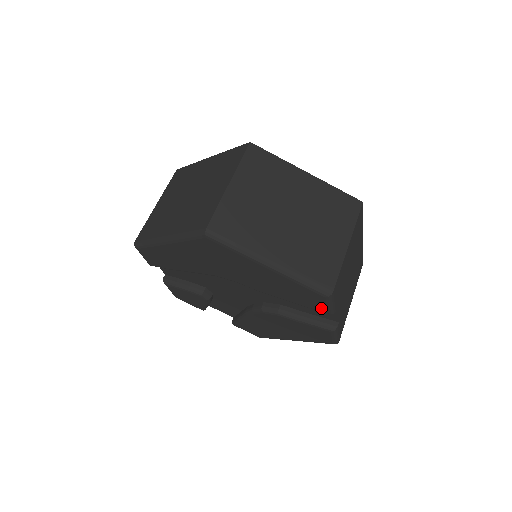
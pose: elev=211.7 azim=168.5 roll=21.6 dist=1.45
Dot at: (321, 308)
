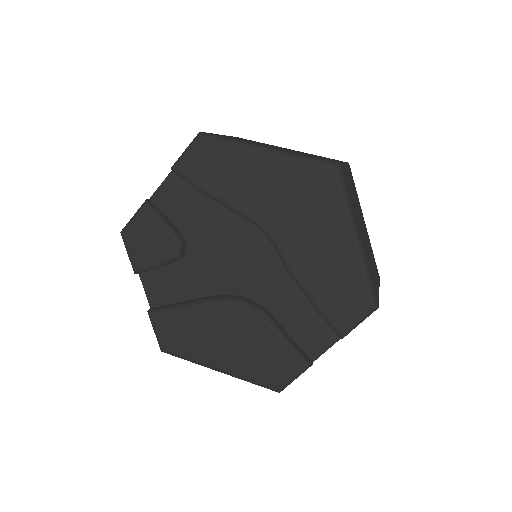
Dot at: (343, 322)
